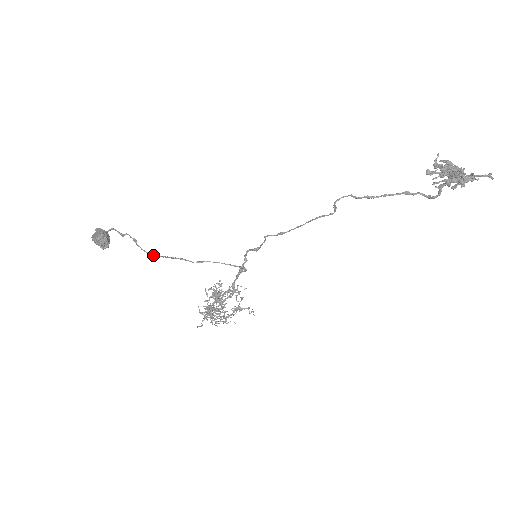
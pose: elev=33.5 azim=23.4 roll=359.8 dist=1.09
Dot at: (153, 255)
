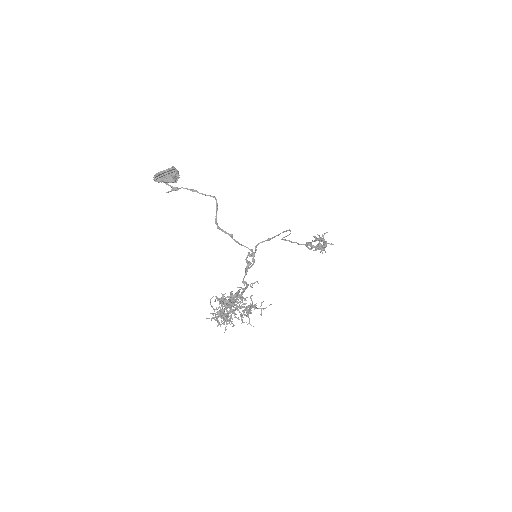
Dot at: (215, 198)
